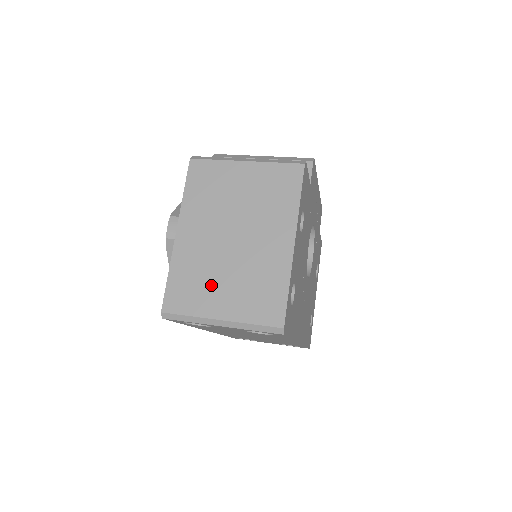
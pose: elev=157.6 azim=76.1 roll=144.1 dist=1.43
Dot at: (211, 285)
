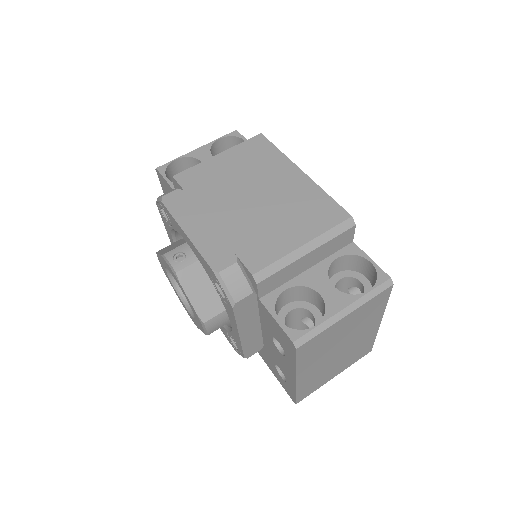
Dot at: (327, 374)
